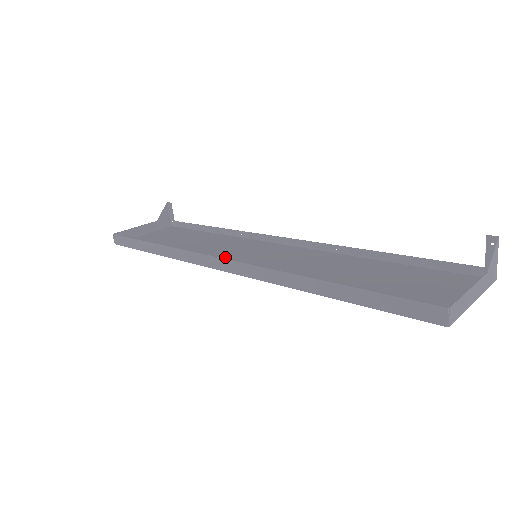
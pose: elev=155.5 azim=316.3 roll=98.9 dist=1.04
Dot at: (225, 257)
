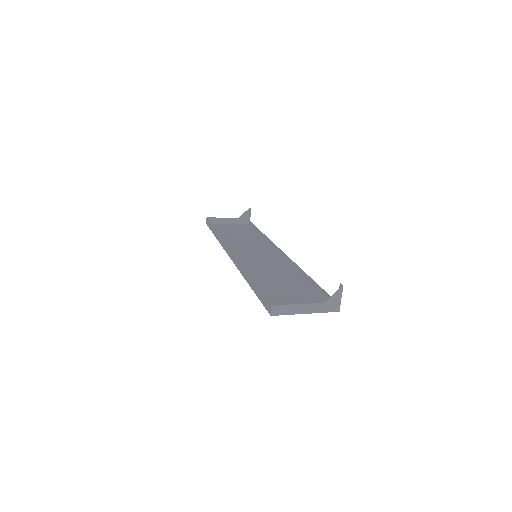
Dot at: (242, 251)
